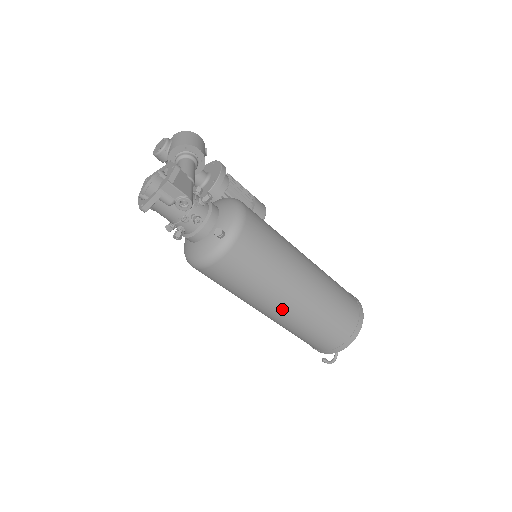
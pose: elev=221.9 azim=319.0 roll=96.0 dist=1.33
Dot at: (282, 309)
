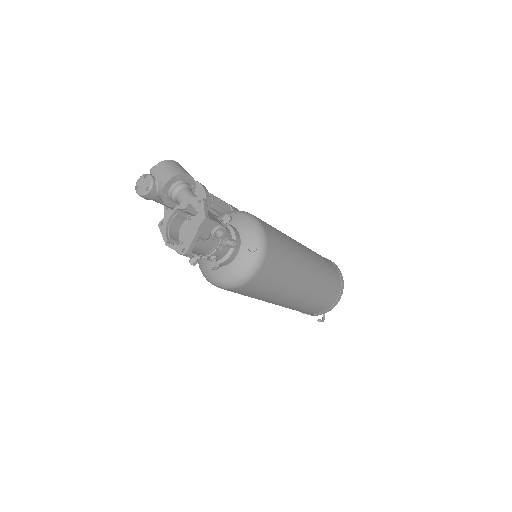
Dot at: (299, 292)
